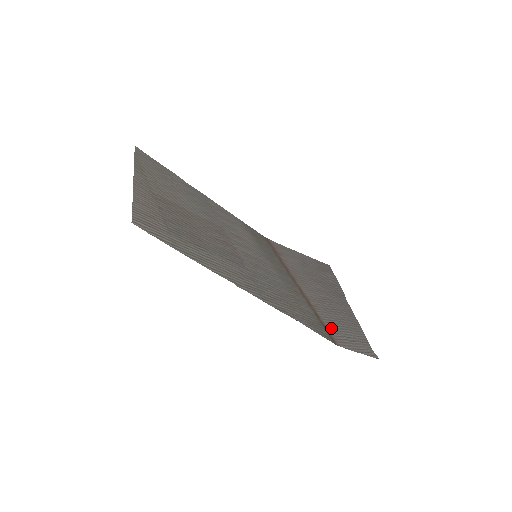
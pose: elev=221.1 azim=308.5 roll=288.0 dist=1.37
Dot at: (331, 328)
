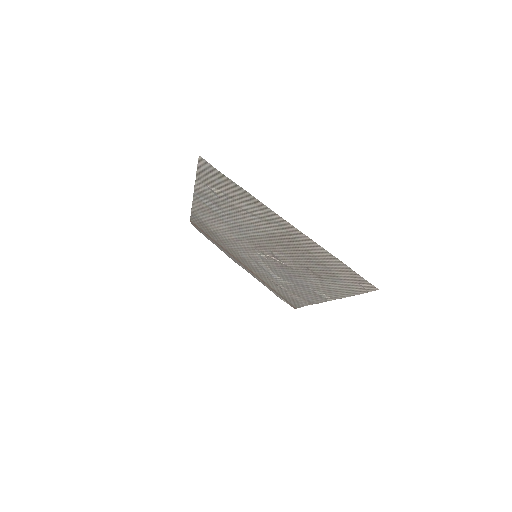
Dot at: (280, 296)
